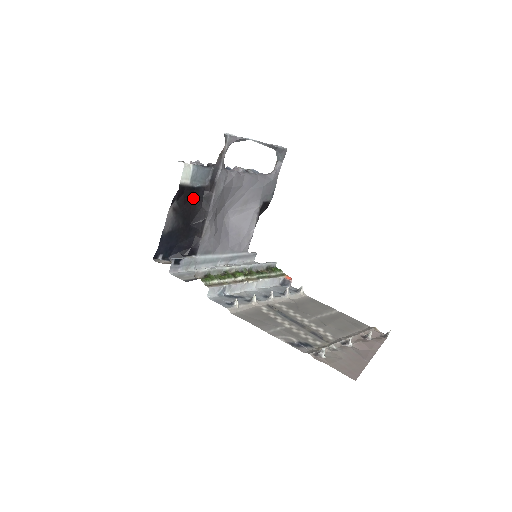
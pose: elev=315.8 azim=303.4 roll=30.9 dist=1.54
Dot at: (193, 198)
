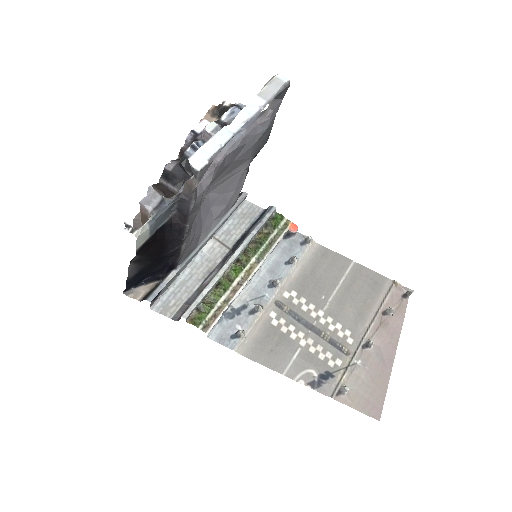
Dot at: (158, 239)
